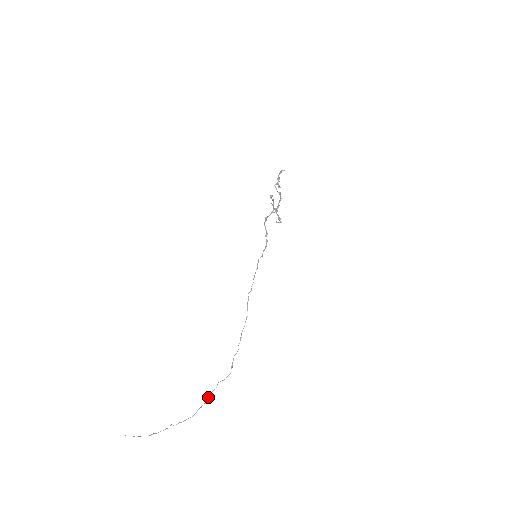
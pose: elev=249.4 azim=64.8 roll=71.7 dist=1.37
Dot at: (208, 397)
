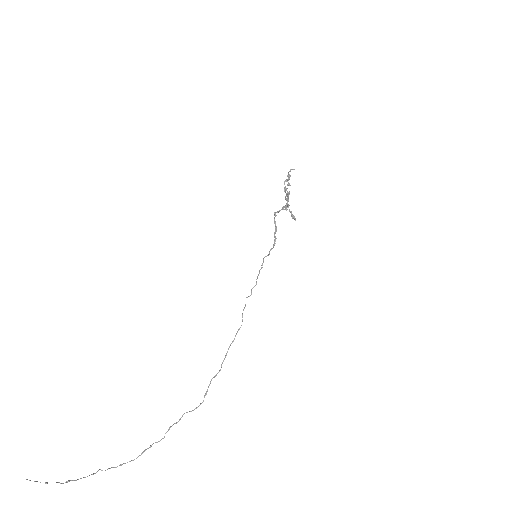
Dot at: occluded
